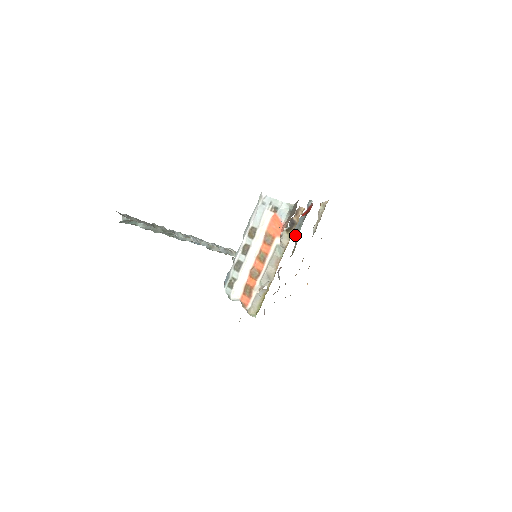
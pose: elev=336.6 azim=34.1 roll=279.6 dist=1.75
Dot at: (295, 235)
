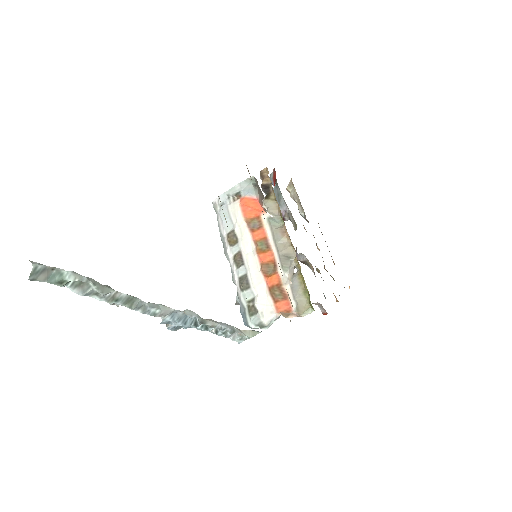
Dot at: (282, 208)
